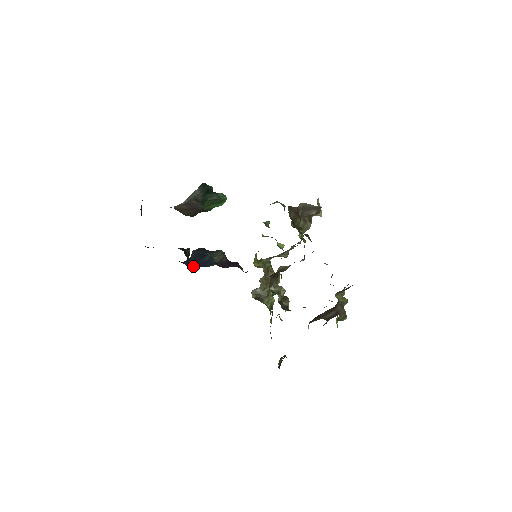
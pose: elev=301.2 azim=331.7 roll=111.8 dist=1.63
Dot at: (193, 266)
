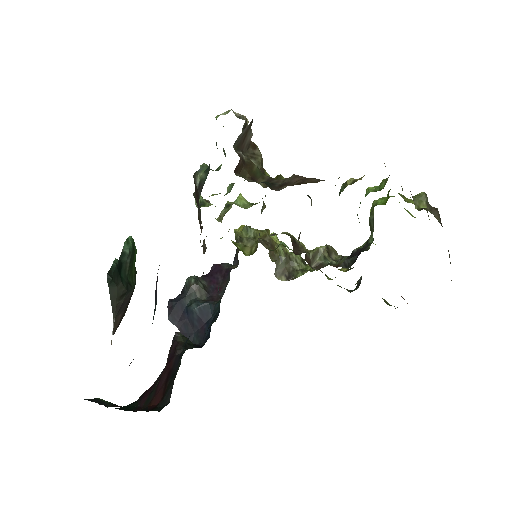
Dot at: (199, 336)
